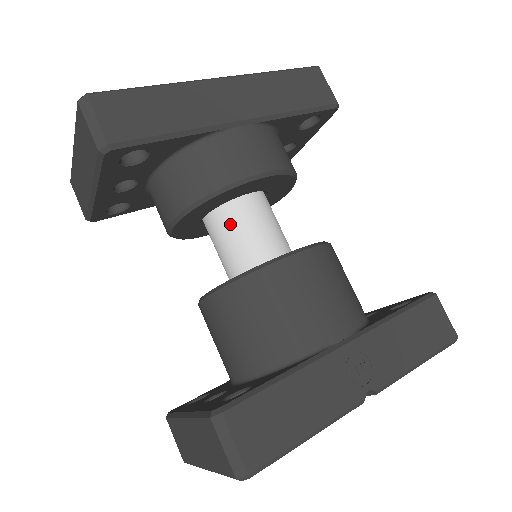
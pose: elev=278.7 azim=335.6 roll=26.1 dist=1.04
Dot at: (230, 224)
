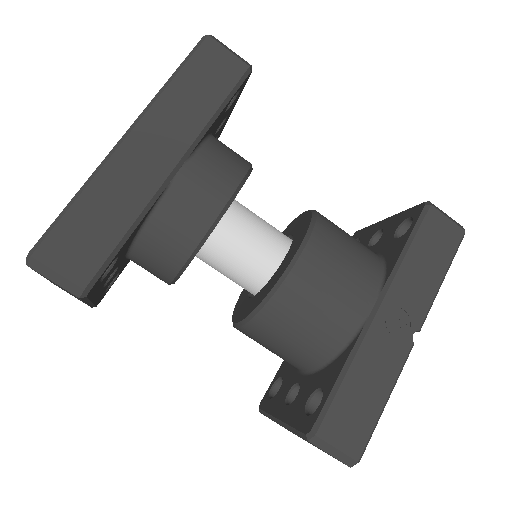
Dot at: (221, 254)
